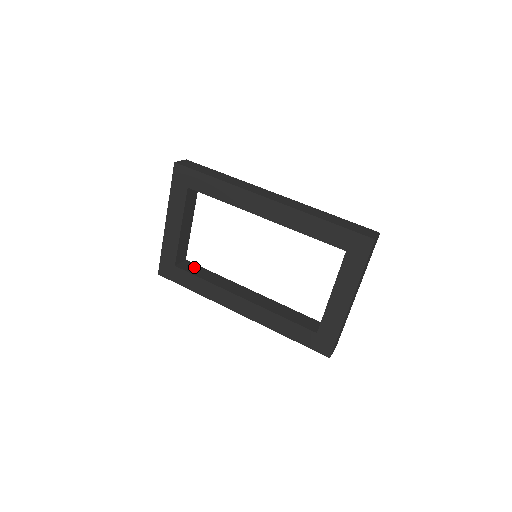
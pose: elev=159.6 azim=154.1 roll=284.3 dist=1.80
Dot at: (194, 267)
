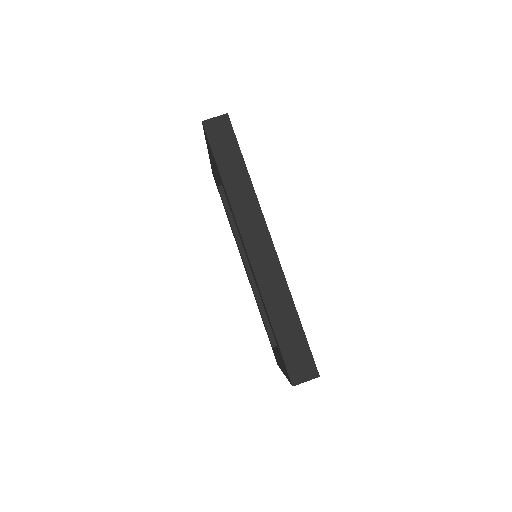
Dot at: occluded
